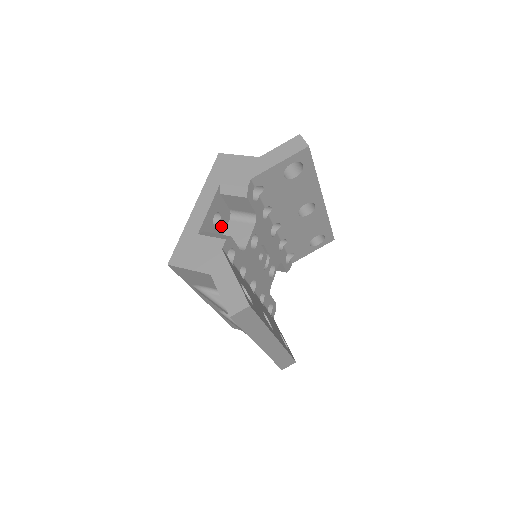
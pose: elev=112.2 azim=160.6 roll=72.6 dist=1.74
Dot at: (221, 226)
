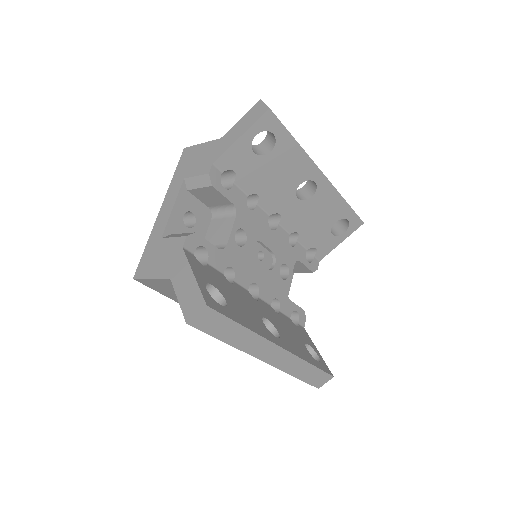
Dot at: (199, 227)
